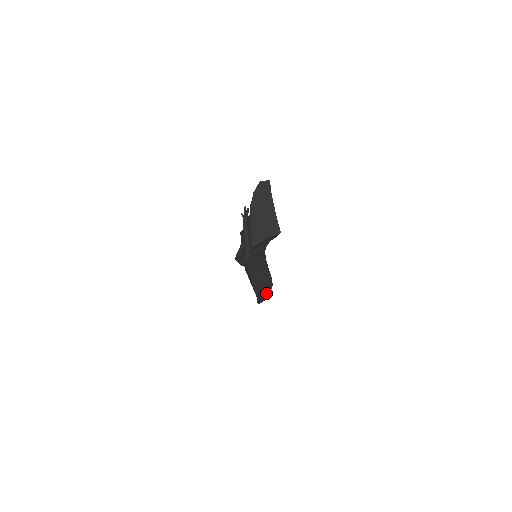
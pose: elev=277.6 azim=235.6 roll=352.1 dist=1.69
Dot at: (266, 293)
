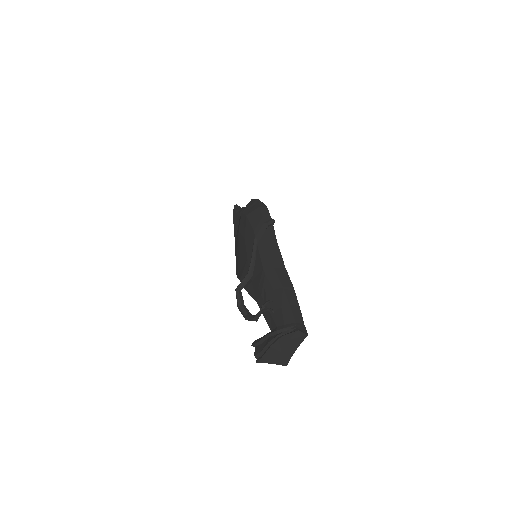
Dot at: occluded
